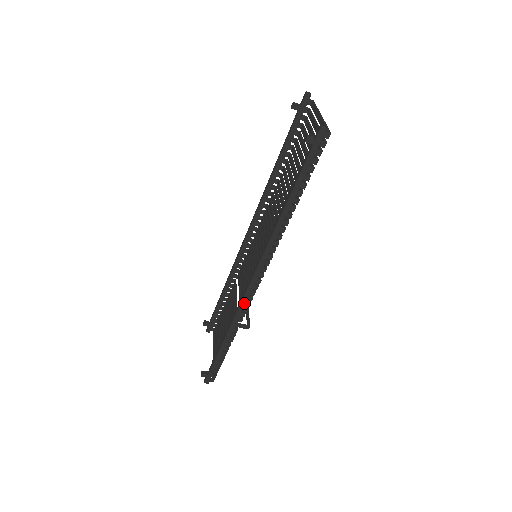
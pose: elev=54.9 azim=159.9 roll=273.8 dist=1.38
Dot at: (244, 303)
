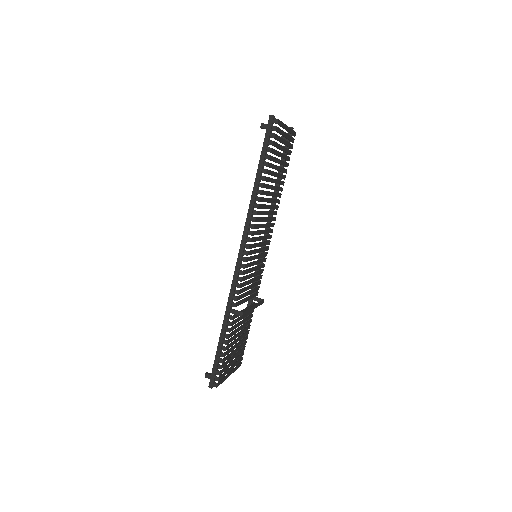
Dot at: (234, 283)
